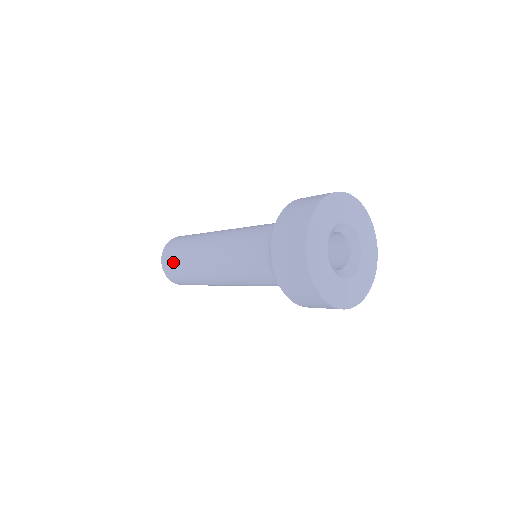
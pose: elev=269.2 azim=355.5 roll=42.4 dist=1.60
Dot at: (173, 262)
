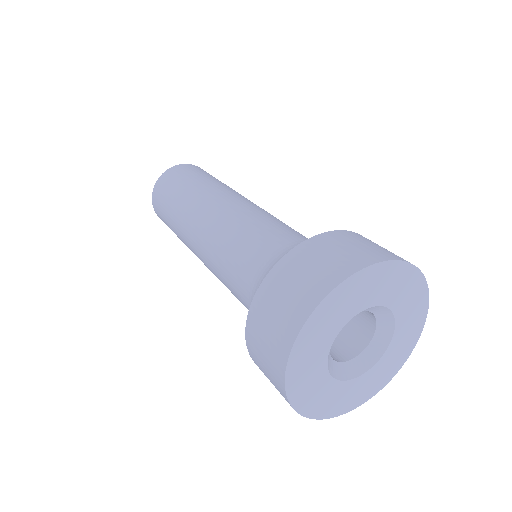
Dot at: occluded
